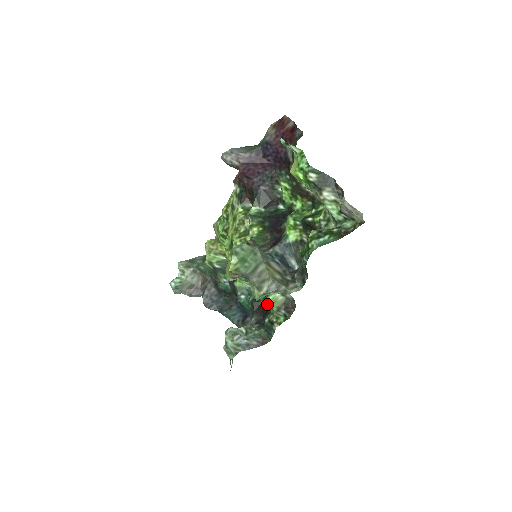
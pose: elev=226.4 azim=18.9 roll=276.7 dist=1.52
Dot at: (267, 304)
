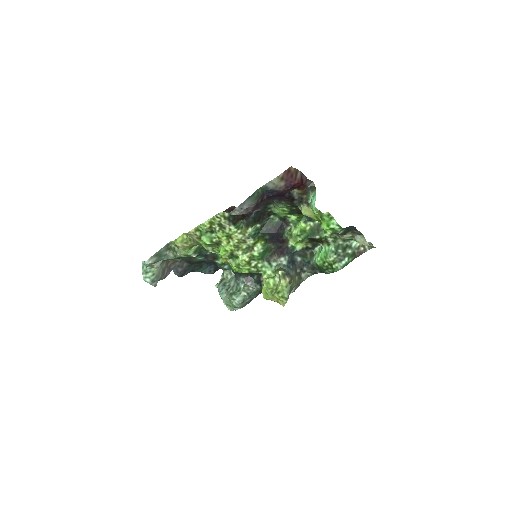
Dot at: occluded
